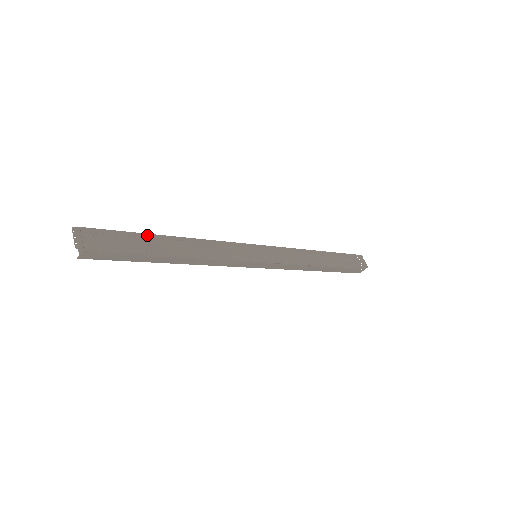
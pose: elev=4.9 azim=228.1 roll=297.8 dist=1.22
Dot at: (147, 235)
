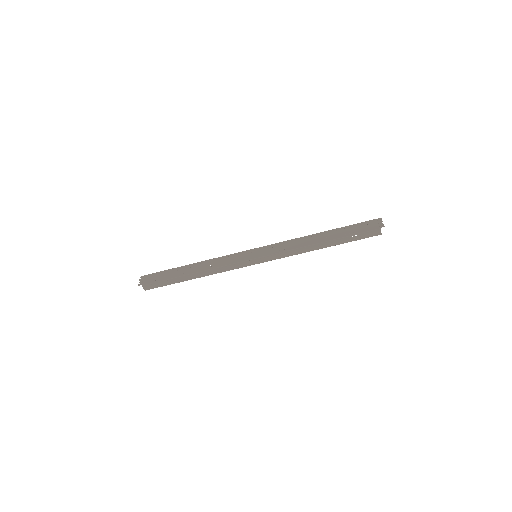
Dot at: (177, 268)
